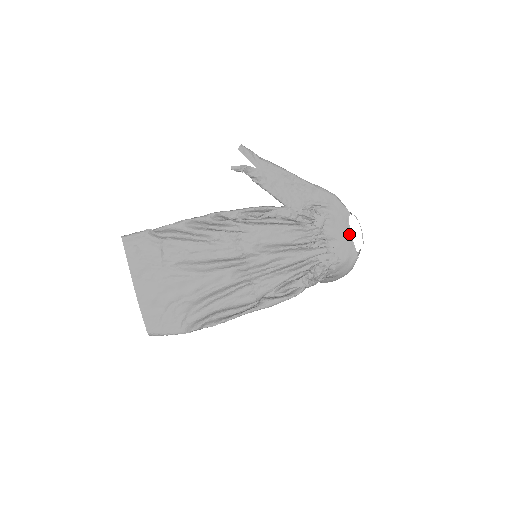
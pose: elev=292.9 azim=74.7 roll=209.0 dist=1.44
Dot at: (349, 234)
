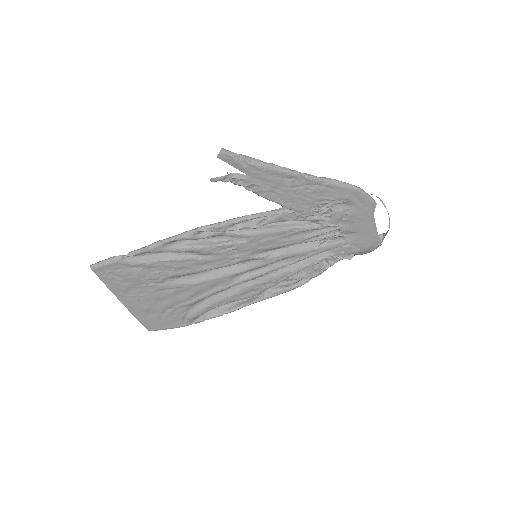
Dot at: (373, 225)
